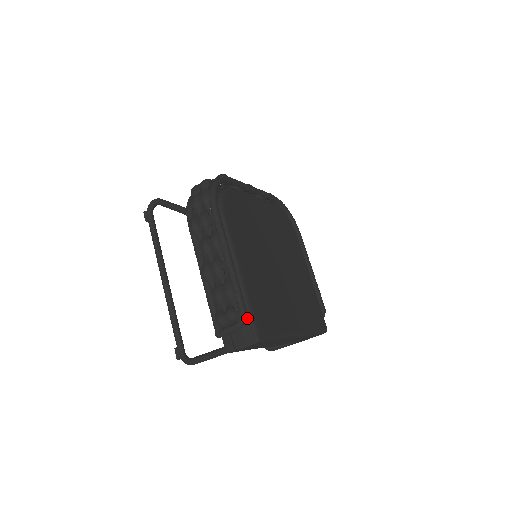
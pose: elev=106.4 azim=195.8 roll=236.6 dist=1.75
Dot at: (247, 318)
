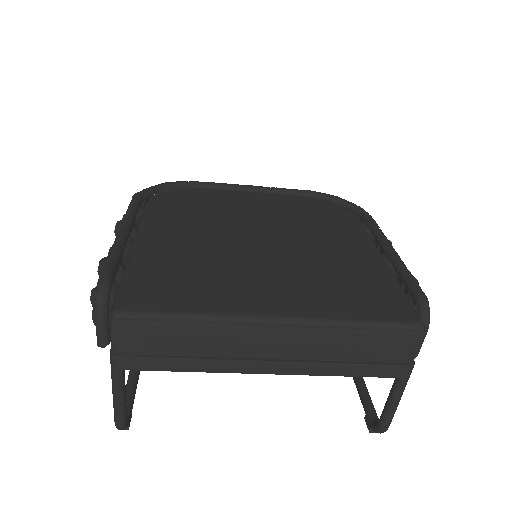
Dot at: (117, 292)
